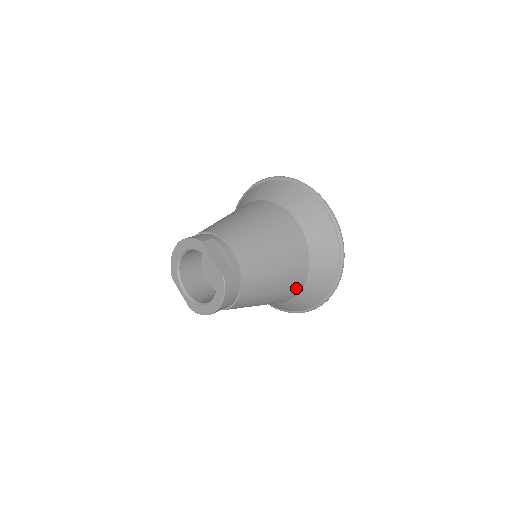
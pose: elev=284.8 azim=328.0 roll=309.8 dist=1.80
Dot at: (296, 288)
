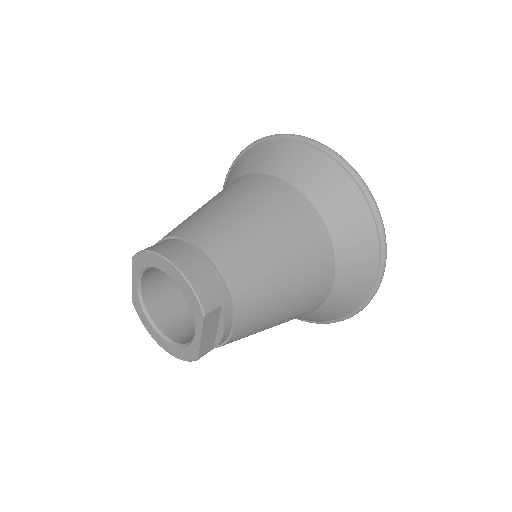
Dot at: occluded
